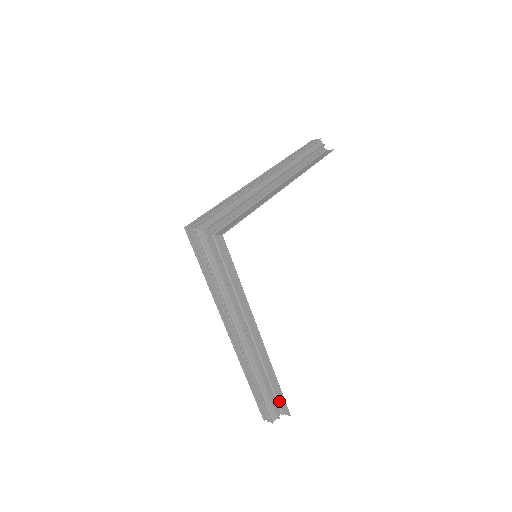
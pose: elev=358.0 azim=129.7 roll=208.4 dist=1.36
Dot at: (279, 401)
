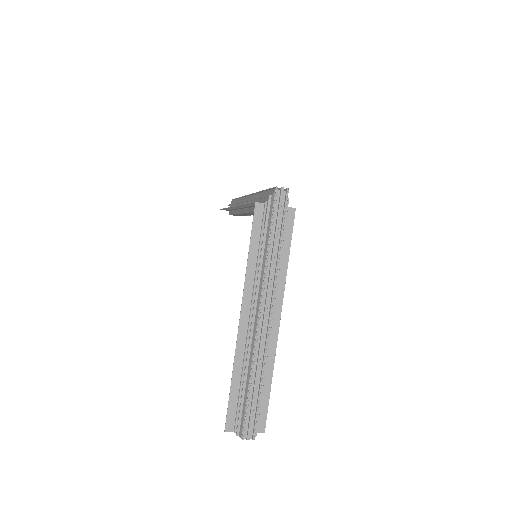
Dot at: occluded
